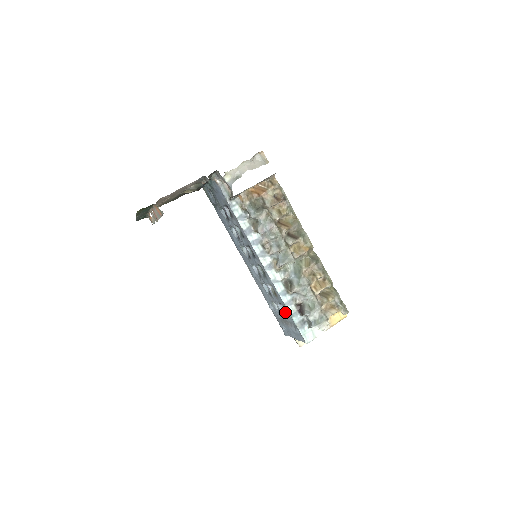
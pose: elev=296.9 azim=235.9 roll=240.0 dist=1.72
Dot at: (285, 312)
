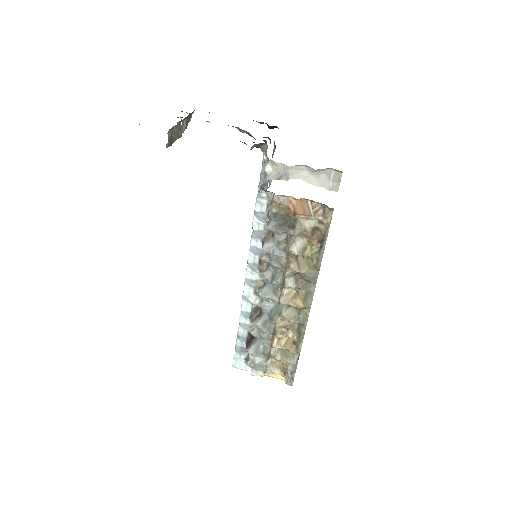
Dot at: occluded
